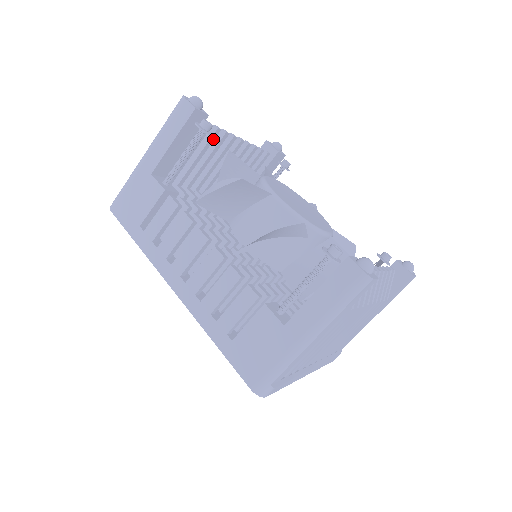
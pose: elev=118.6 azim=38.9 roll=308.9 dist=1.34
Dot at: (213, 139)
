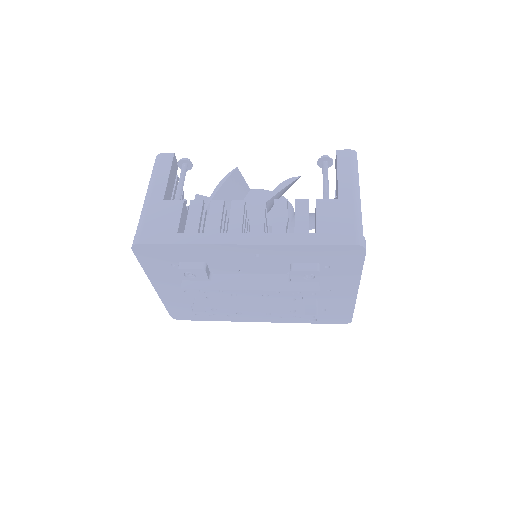
Dot at: occluded
